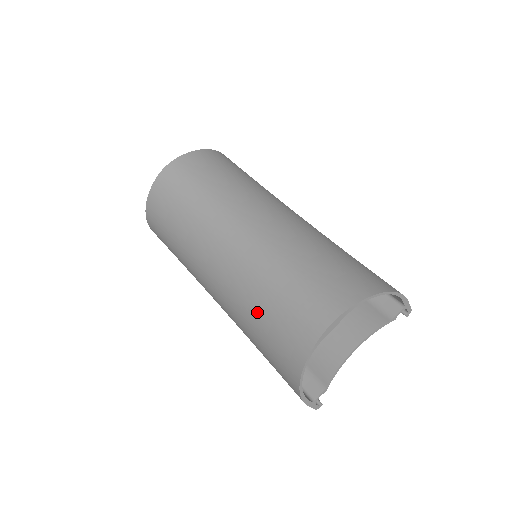
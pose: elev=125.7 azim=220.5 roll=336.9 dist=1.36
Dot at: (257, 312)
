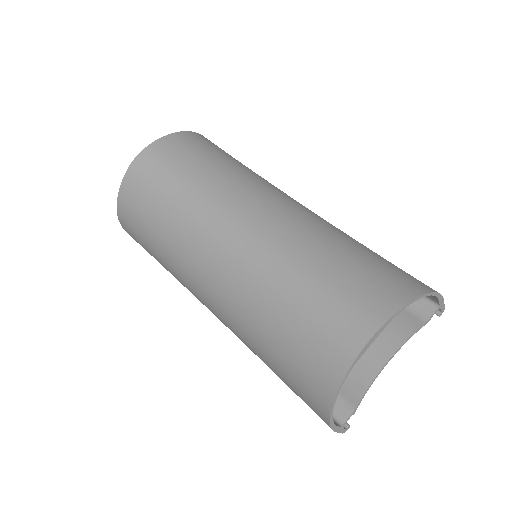
Dot at: (269, 327)
